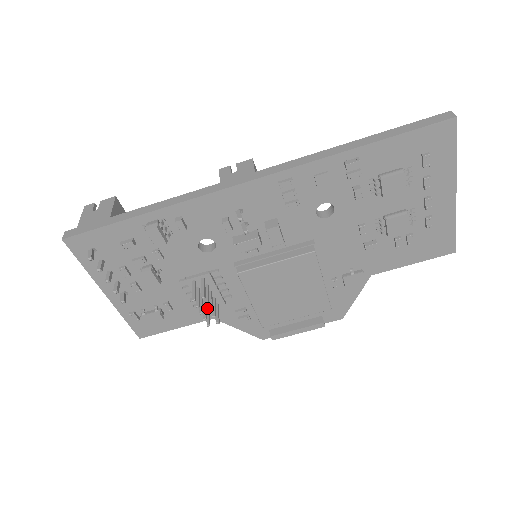
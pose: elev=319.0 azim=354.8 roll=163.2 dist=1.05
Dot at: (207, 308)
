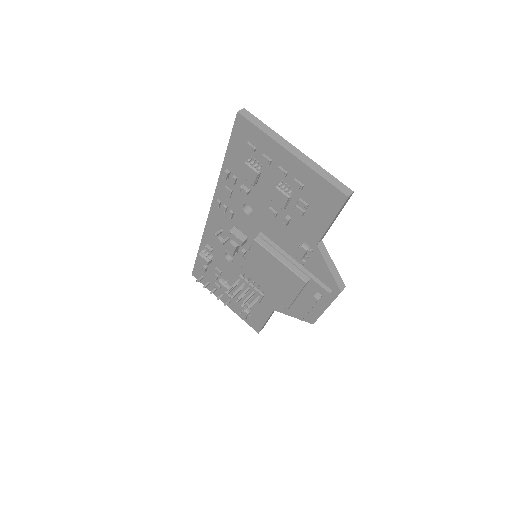
Dot at: occluded
